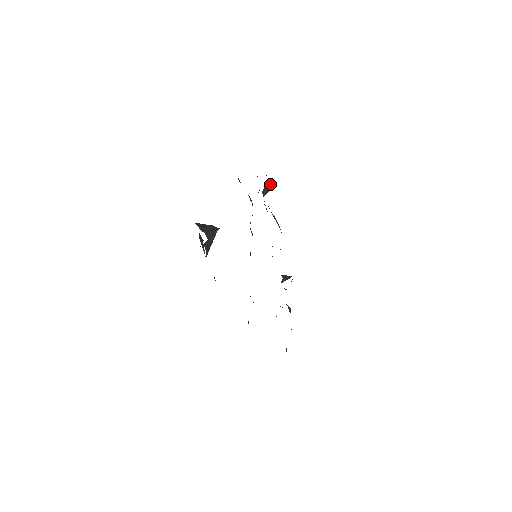
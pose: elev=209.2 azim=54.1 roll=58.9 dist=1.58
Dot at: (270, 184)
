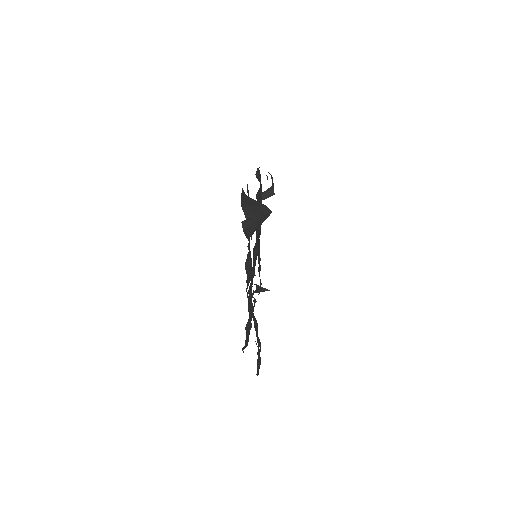
Dot at: (272, 190)
